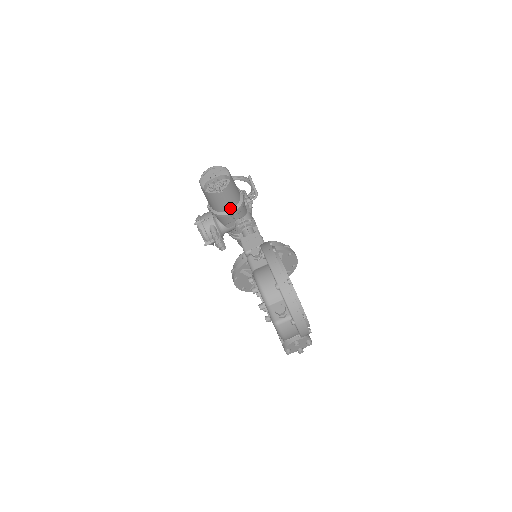
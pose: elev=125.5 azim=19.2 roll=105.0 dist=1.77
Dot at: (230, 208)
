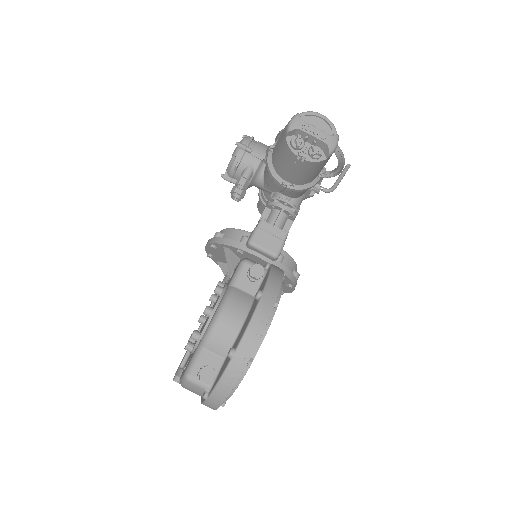
Dot at: (290, 180)
